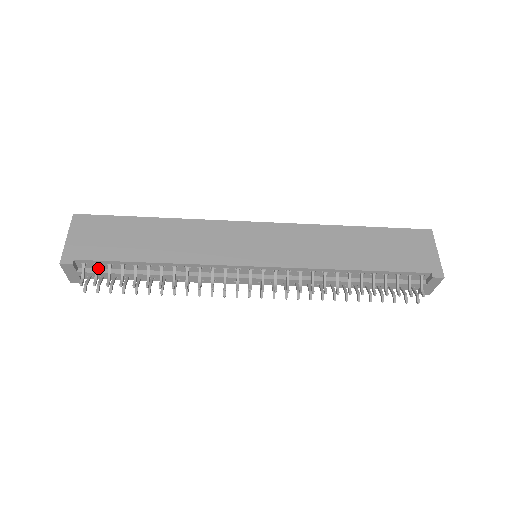
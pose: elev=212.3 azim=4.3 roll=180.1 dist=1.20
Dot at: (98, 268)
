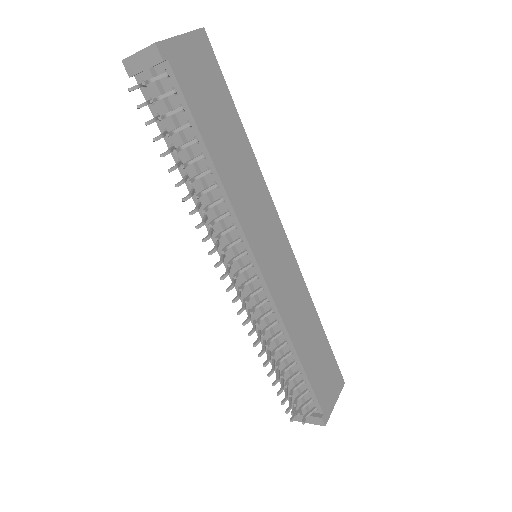
Dot at: occluded
